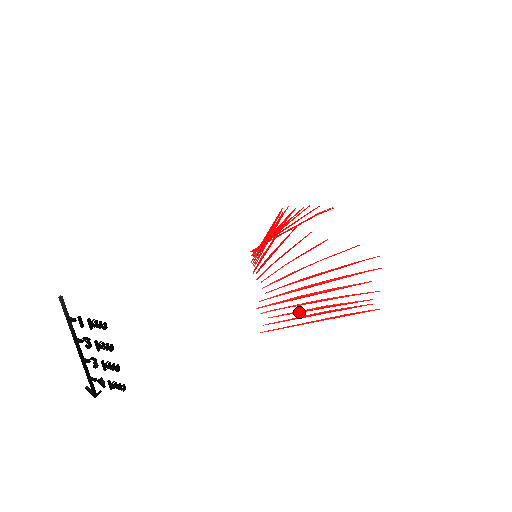
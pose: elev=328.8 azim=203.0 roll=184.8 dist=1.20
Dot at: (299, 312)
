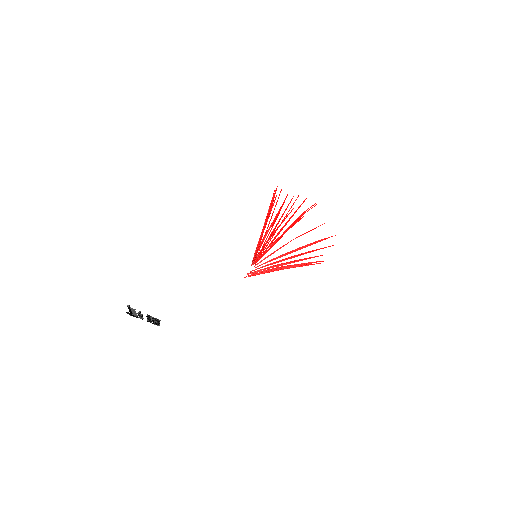
Dot at: occluded
